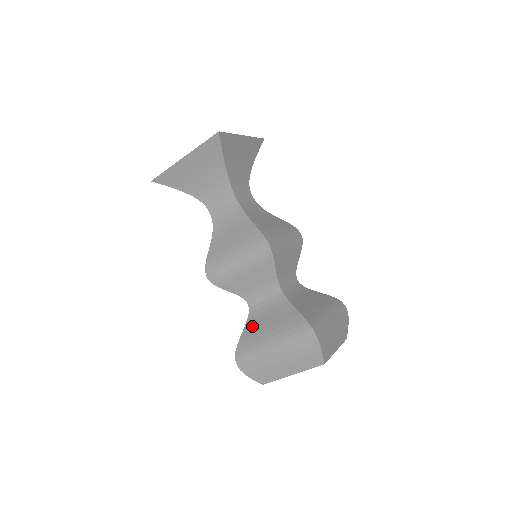
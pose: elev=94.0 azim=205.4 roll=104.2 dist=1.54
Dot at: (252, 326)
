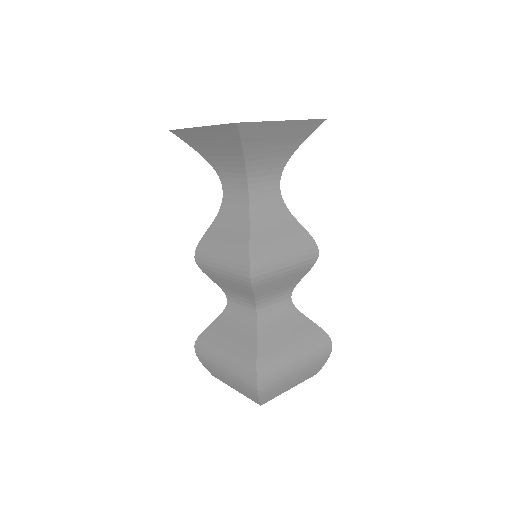
Dot at: (220, 325)
